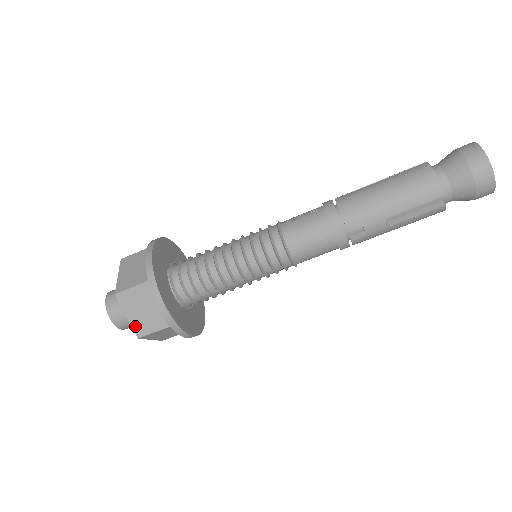
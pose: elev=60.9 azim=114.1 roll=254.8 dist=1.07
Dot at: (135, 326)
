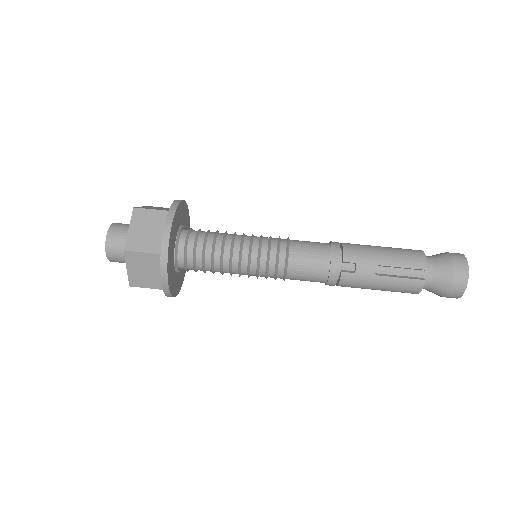
Dot at: (130, 239)
